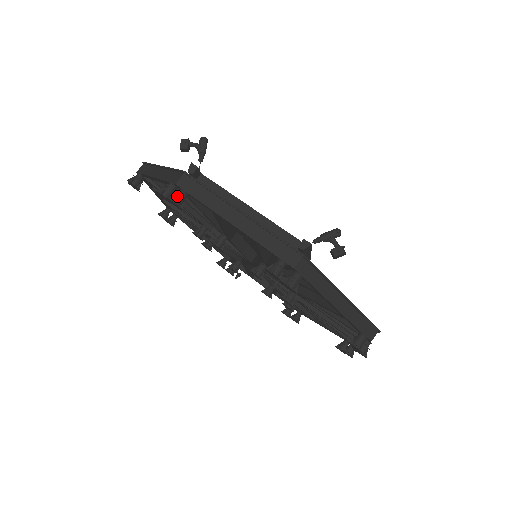
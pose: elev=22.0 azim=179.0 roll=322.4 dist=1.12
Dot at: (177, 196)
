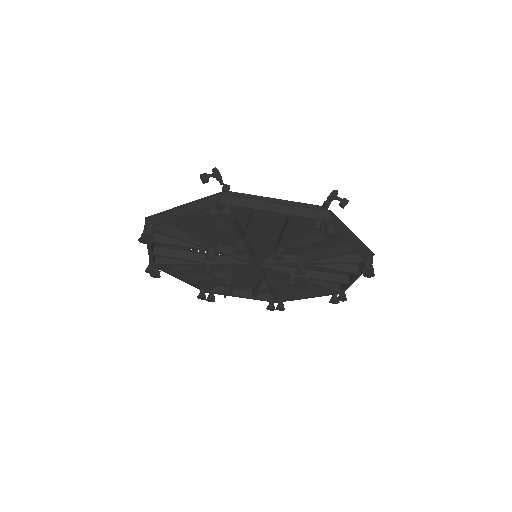
Dot at: (227, 210)
